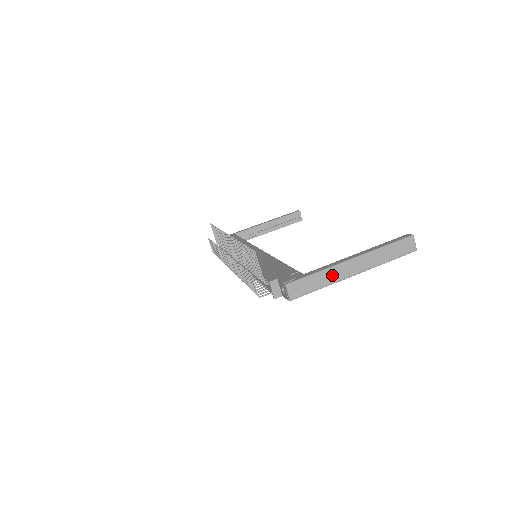
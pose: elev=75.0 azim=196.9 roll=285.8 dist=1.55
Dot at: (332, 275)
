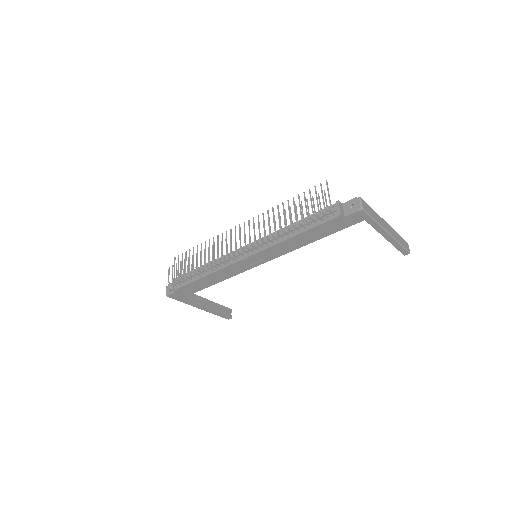
Dot at: (379, 219)
